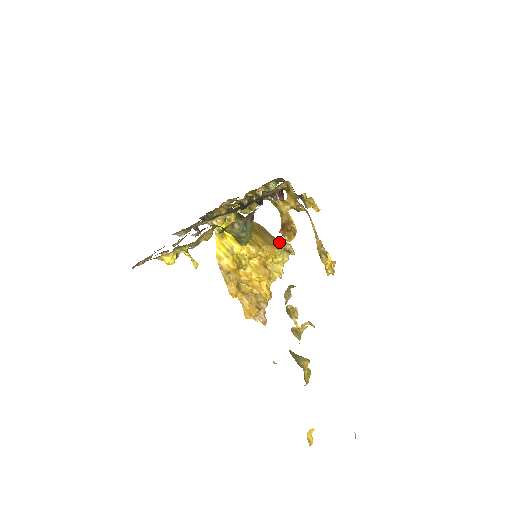
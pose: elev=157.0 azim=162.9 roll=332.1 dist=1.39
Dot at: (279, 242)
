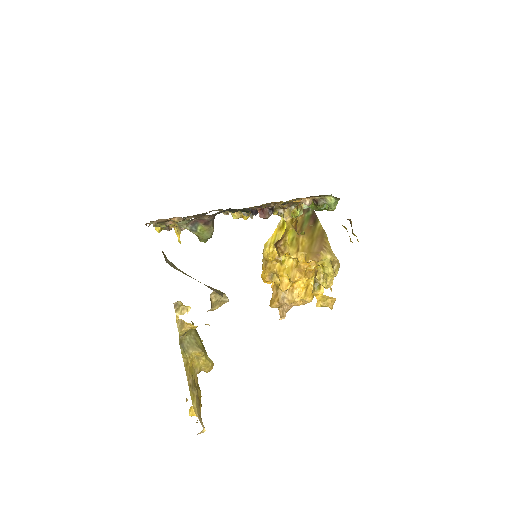
Dot at: (327, 255)
